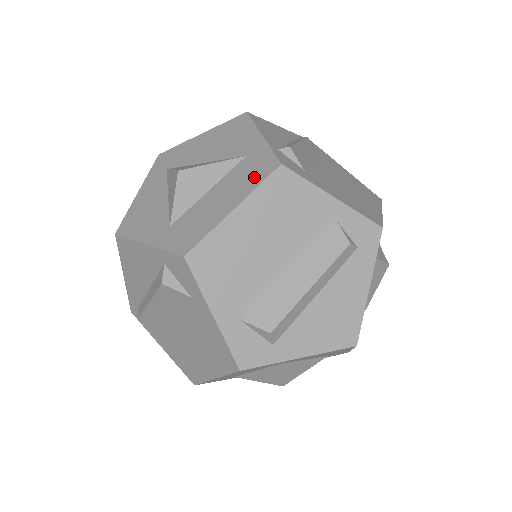
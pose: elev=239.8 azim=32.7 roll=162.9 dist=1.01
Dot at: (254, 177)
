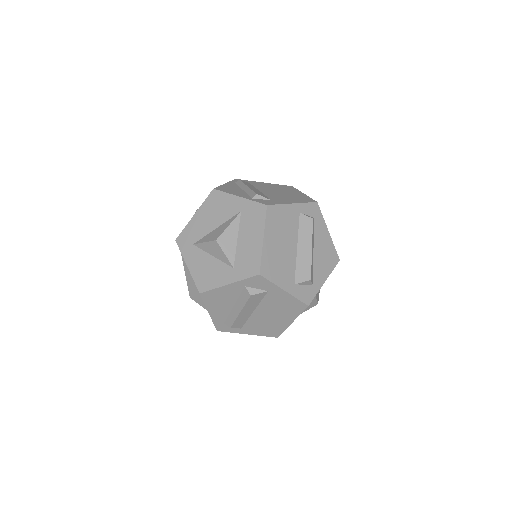
Dot at: (258, 219)
